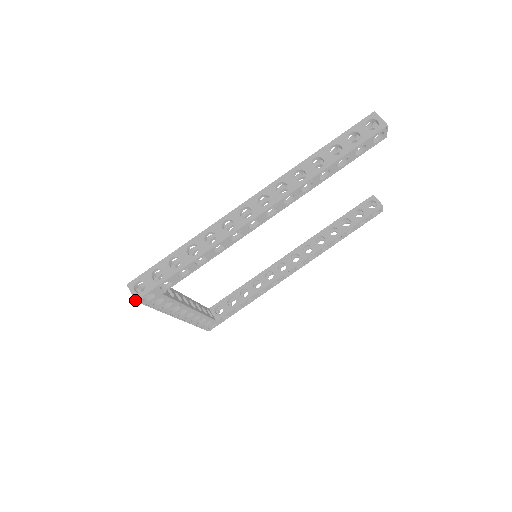
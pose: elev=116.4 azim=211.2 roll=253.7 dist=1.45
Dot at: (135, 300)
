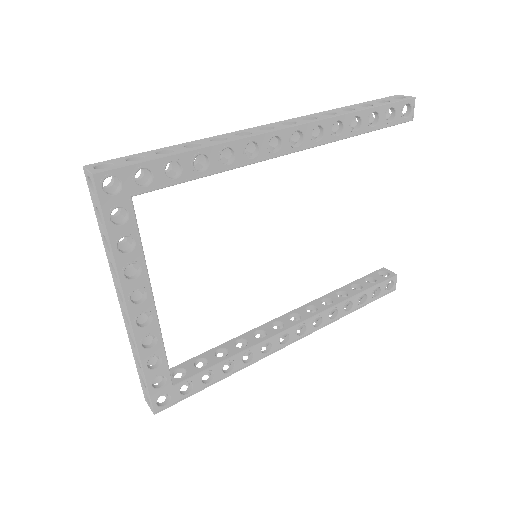
Dot at: (92, 172)
